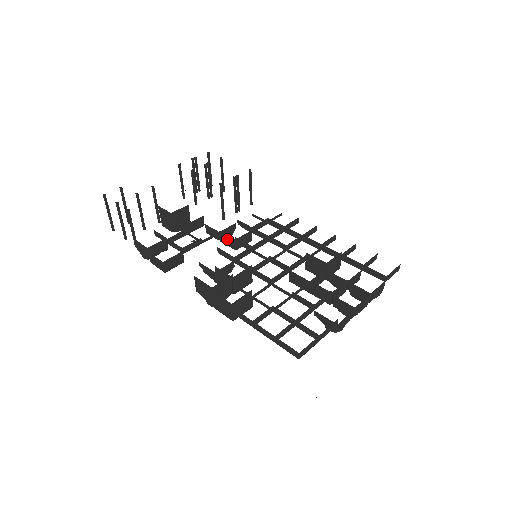
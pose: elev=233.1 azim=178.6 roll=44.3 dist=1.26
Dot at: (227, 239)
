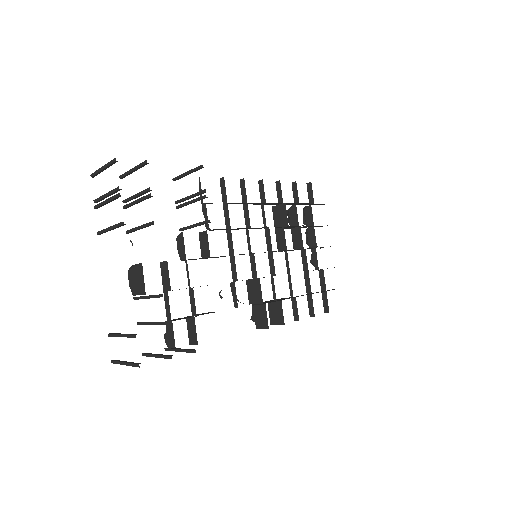
Dot at: occluded
